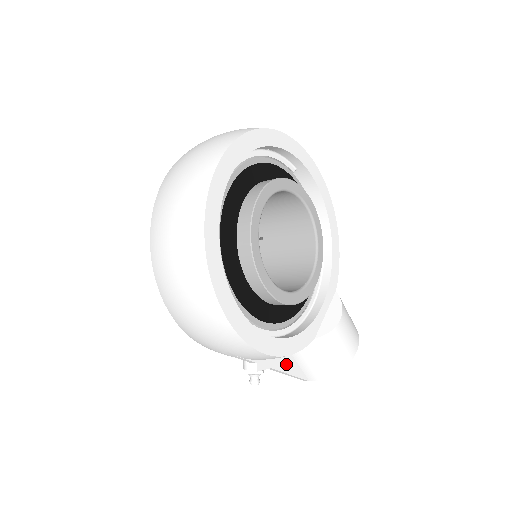
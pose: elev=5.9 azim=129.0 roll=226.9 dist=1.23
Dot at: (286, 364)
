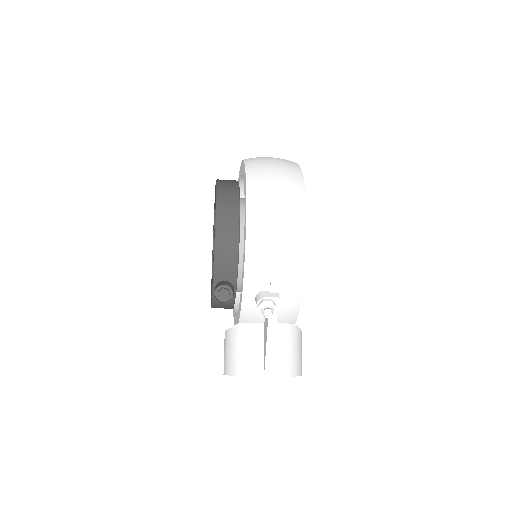
Dot at: occluded
